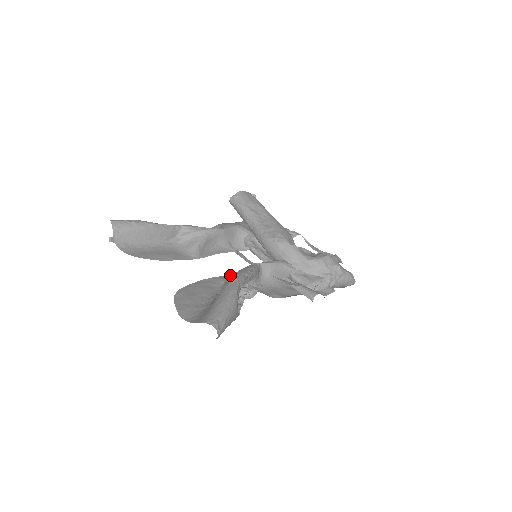
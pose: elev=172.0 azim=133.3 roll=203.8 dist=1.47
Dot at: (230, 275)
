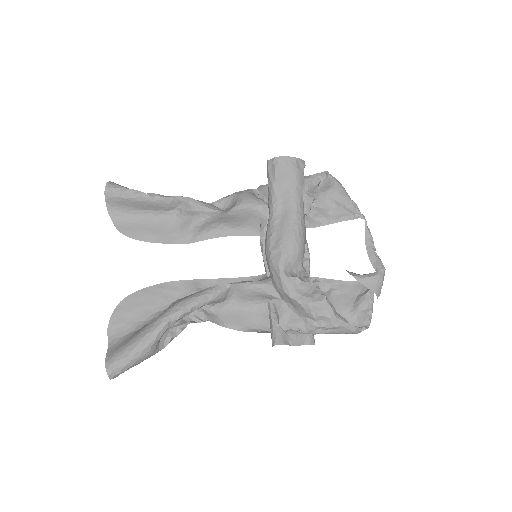
Dot at: (205, 279)
